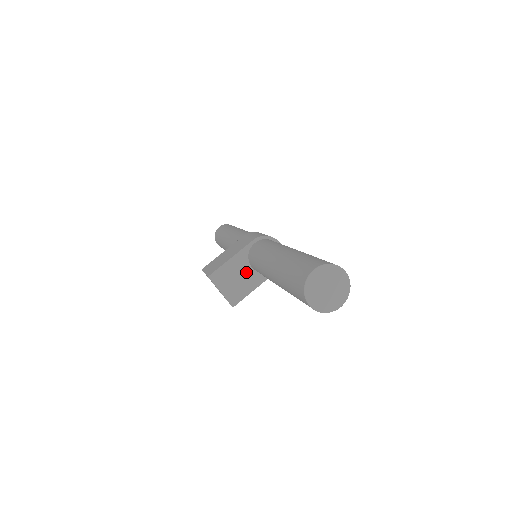
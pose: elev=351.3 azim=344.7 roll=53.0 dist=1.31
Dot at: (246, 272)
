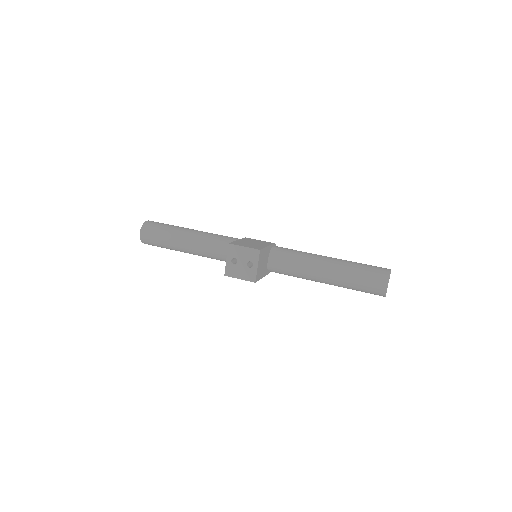
Dot at: (266, 262)
